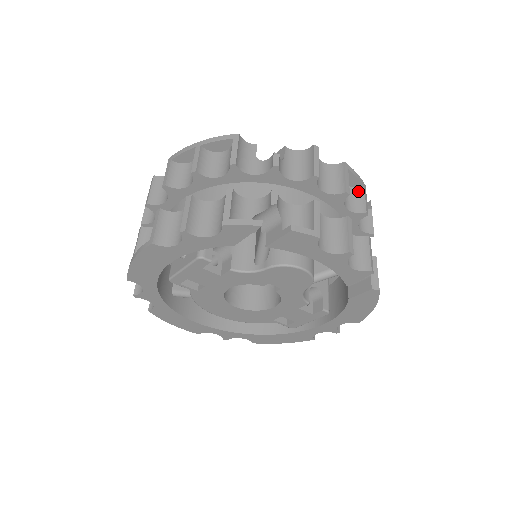
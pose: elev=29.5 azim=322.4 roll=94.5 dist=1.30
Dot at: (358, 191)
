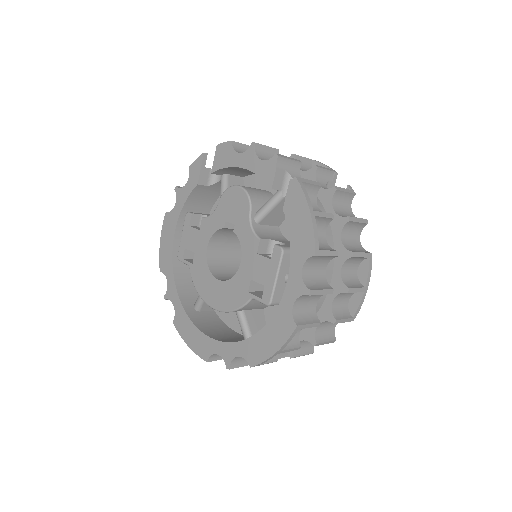
Dot at: occluded
